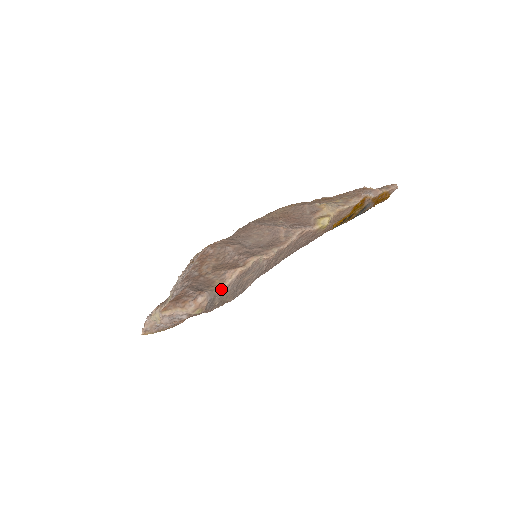
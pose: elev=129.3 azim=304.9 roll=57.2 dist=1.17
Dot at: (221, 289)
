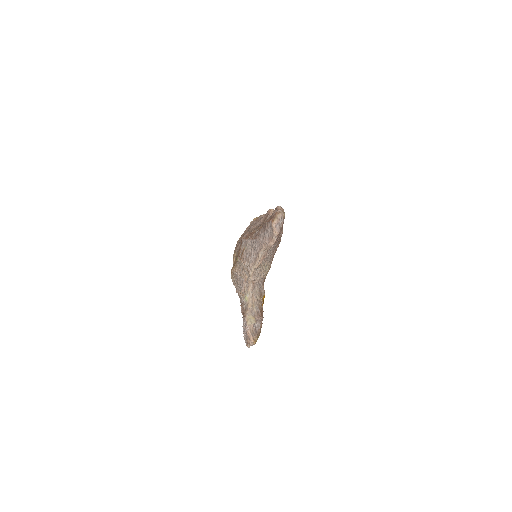
Dot at: occluded
